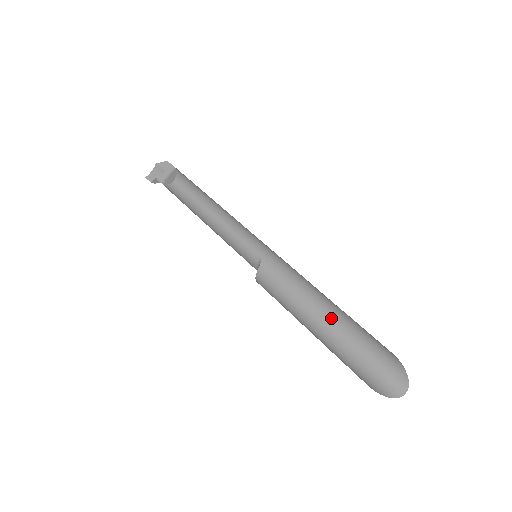
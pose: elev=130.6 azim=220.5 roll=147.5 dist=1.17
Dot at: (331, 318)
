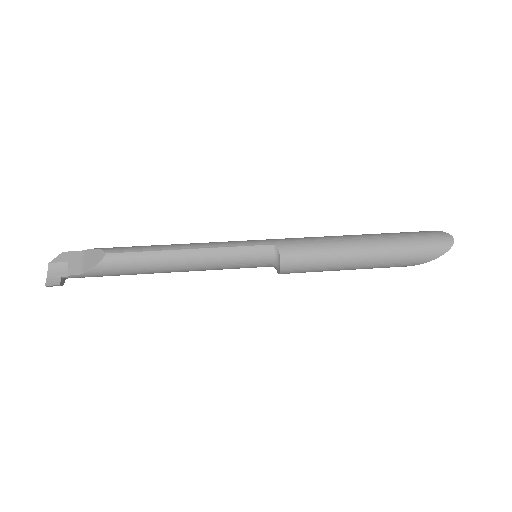
Dot at: (368, 238)
